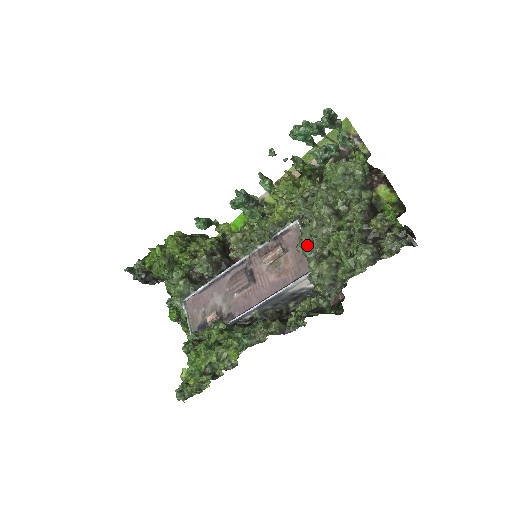
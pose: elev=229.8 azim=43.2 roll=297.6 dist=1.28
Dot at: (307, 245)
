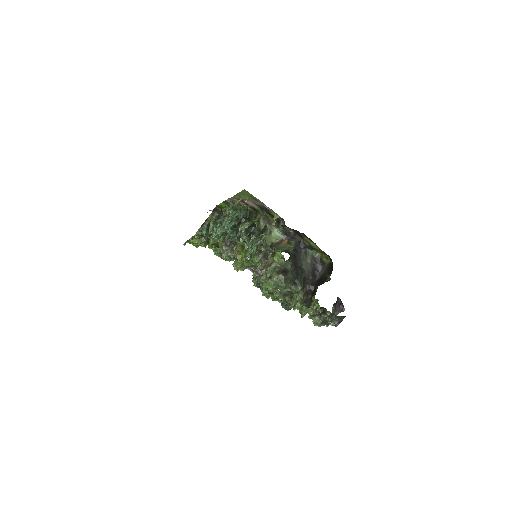
Dot at: occluded
